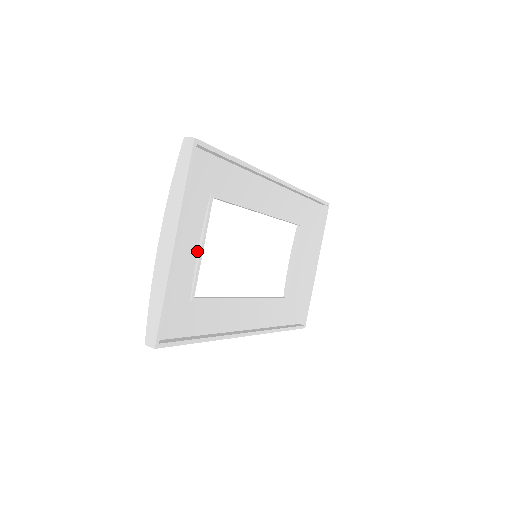
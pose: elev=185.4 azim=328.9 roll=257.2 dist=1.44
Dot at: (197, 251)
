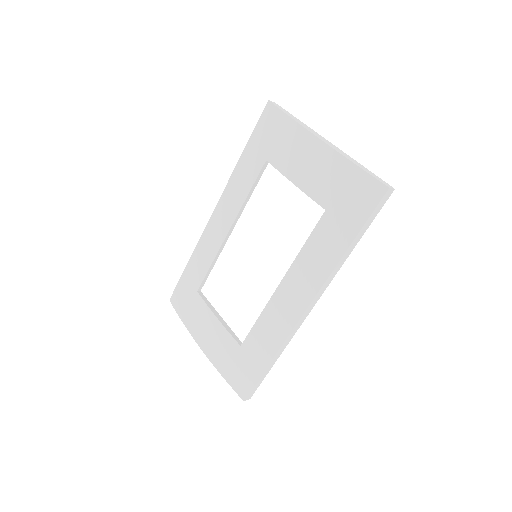
Dot at: (300, 183)
